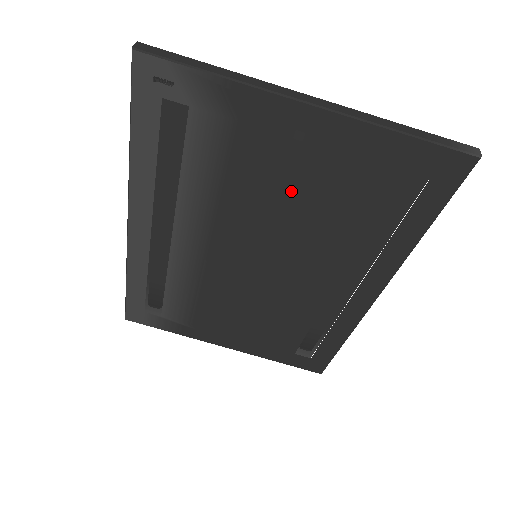
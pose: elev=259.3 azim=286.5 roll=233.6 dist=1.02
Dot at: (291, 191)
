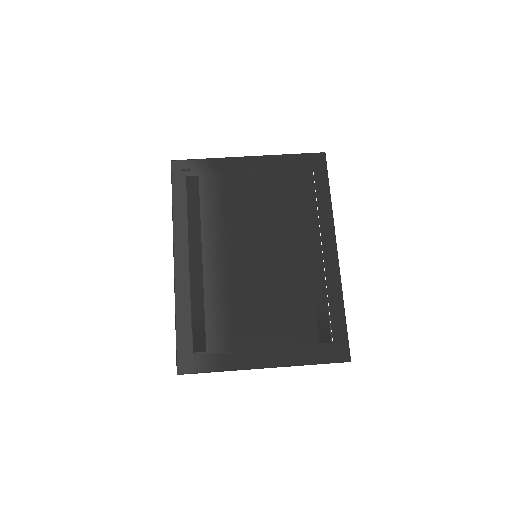
Dot at: (258, 200)
